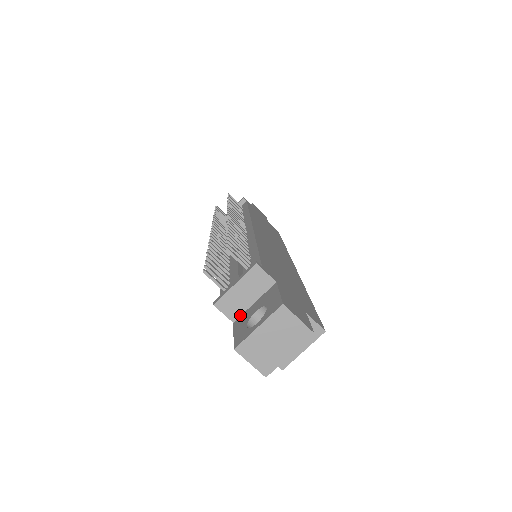
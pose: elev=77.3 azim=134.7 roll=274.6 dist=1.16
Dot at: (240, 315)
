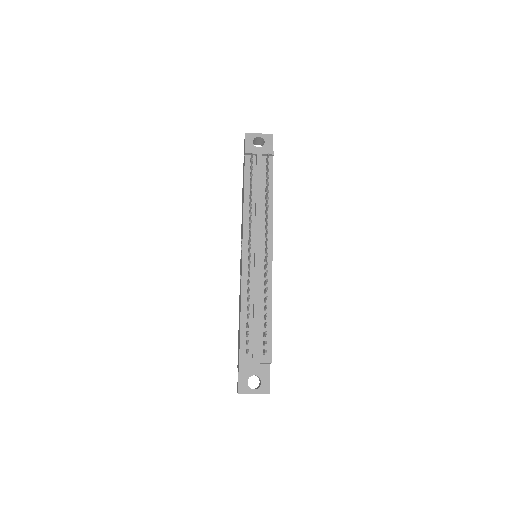
Dot at: (244, 363)
